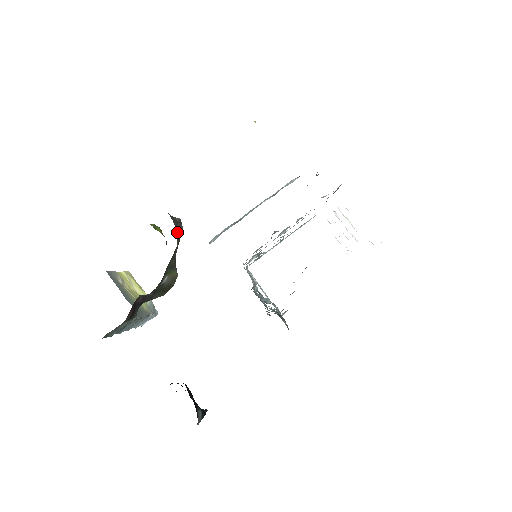
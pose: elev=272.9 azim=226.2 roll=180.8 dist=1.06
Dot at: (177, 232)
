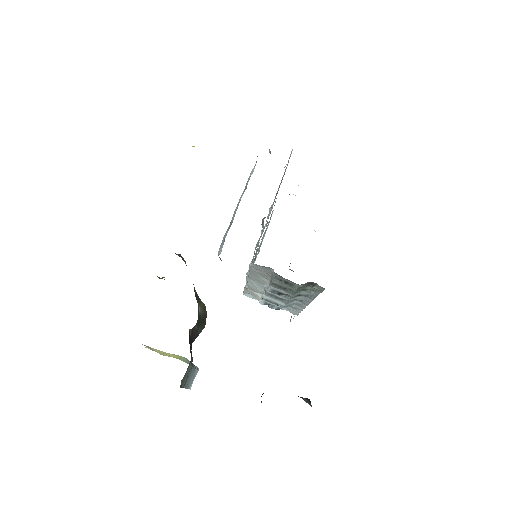
Dot at: occluded
